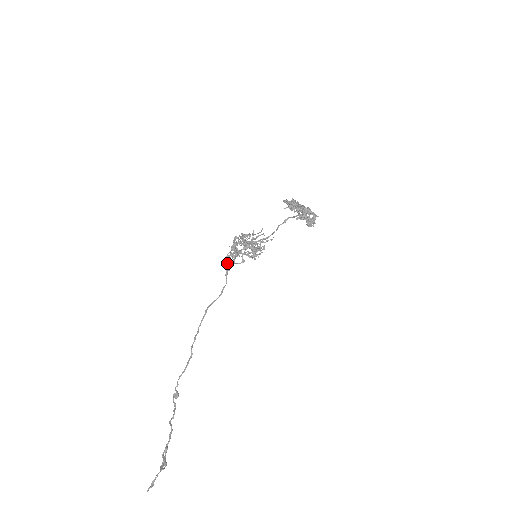
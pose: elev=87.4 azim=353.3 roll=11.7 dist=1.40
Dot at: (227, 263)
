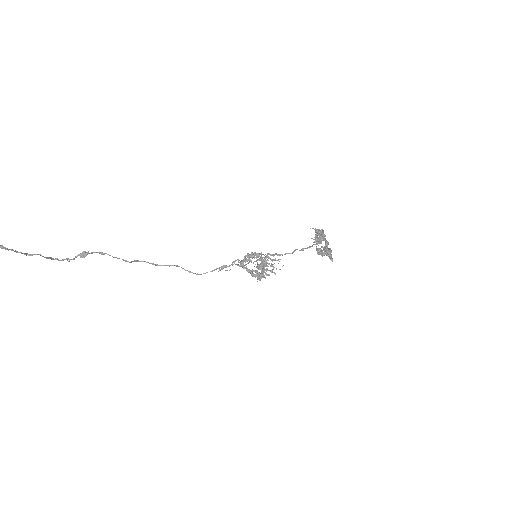
Dot at: (232, 264)
